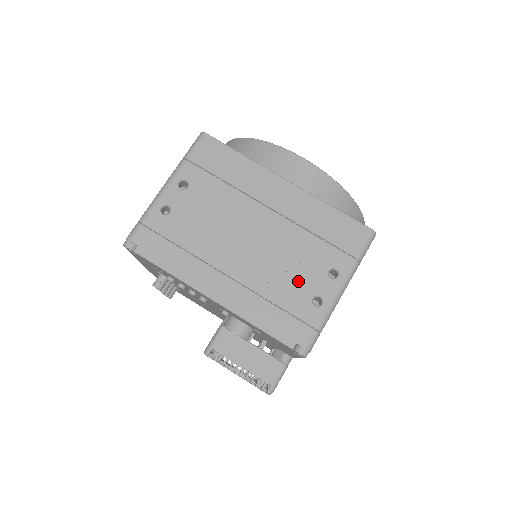
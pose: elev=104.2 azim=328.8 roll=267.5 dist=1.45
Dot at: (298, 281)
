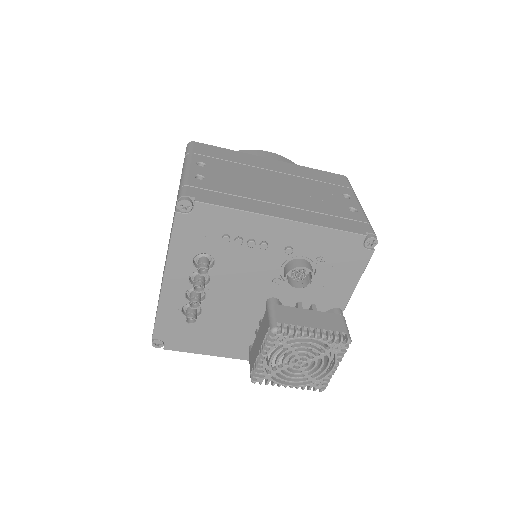
Dot at: (330, 202)
